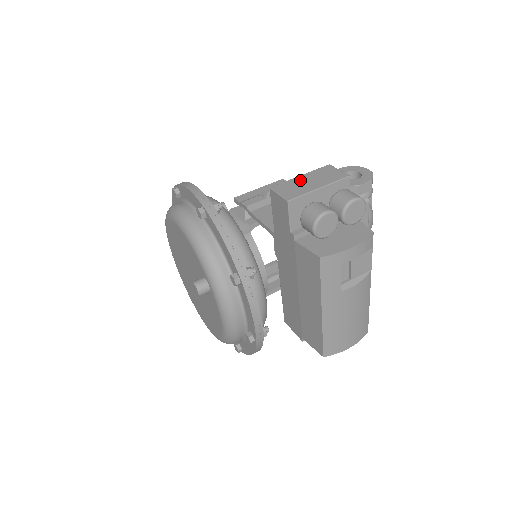
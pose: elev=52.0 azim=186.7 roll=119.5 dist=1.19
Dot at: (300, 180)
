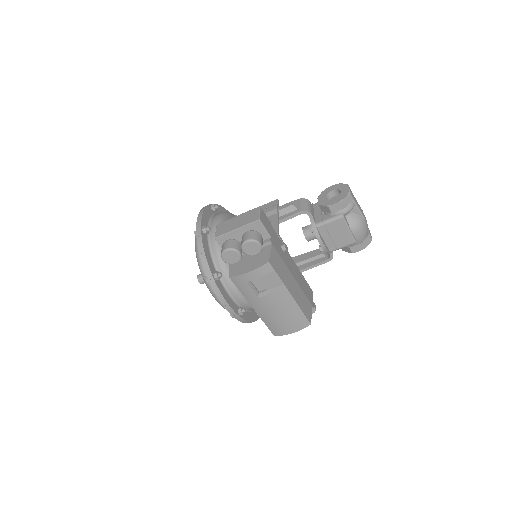
Dot at: (234, 220)
